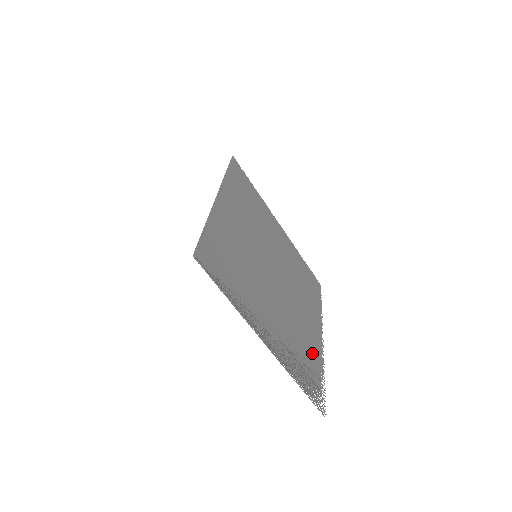
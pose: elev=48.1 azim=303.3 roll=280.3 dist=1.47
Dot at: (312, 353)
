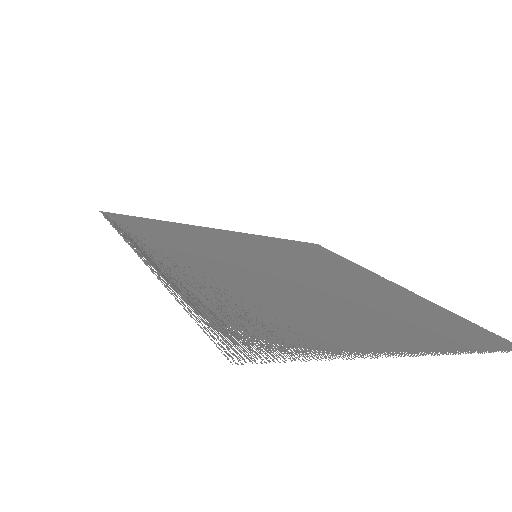
Dot at: (321, 330)
